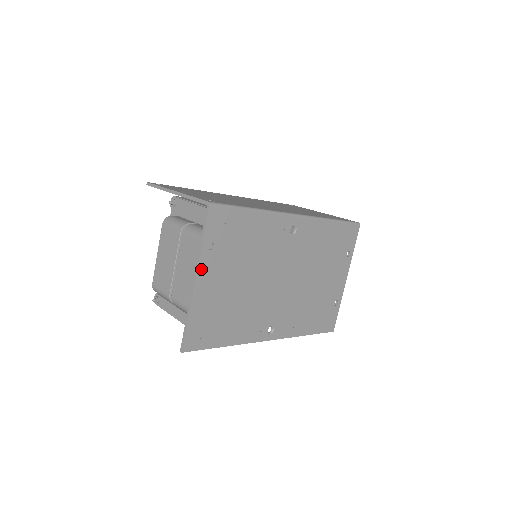
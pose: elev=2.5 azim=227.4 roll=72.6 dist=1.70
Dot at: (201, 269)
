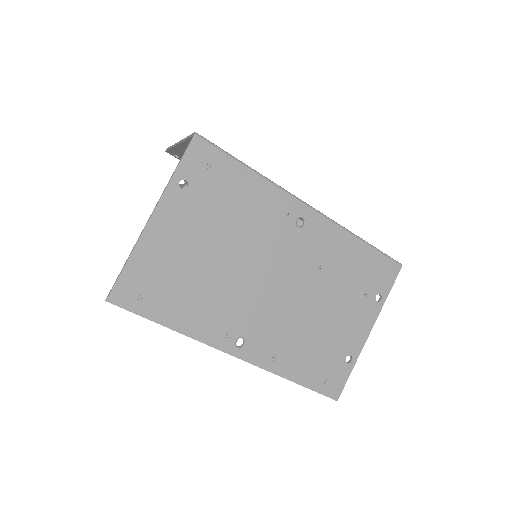
Dot at: (163, 206)
